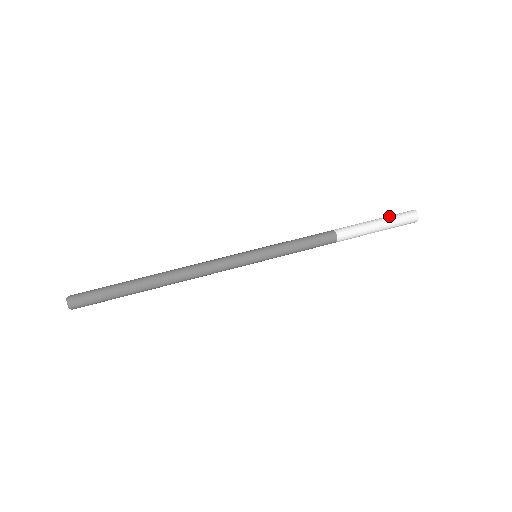
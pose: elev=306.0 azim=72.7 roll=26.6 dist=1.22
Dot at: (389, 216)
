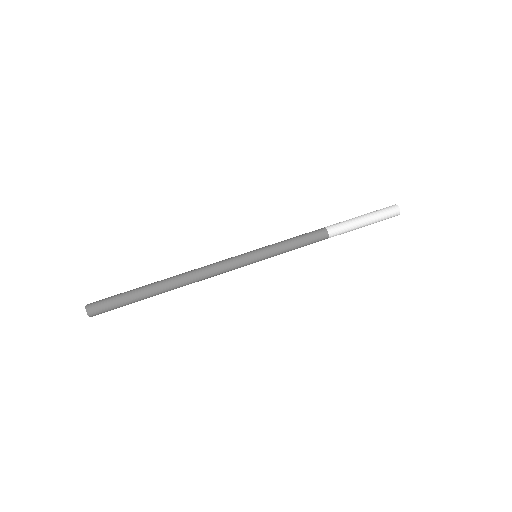
Dot at: (371, 212)
